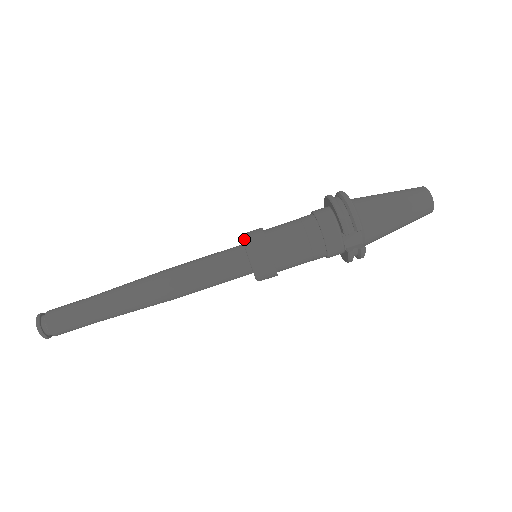
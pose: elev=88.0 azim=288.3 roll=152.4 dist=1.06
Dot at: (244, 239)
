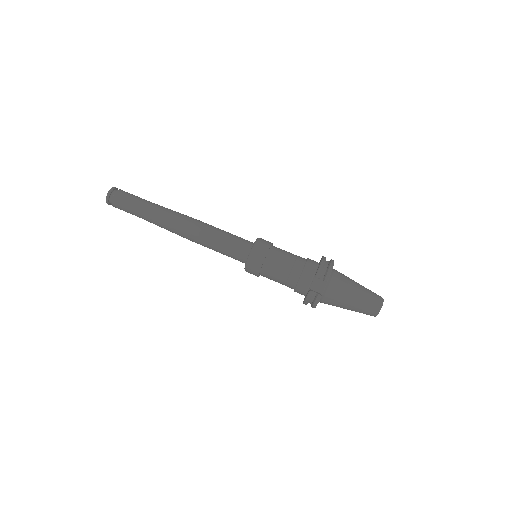
Dot at: (258, 238)
